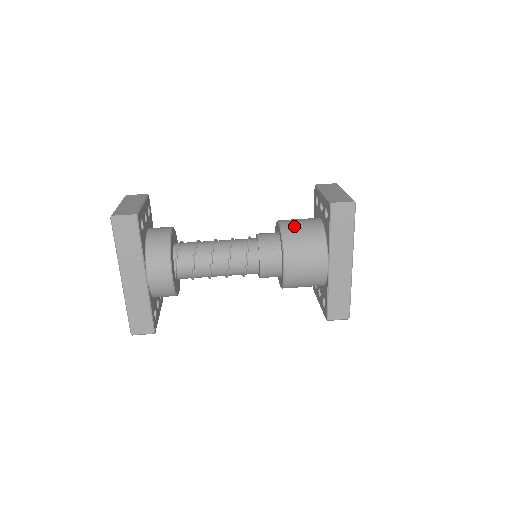
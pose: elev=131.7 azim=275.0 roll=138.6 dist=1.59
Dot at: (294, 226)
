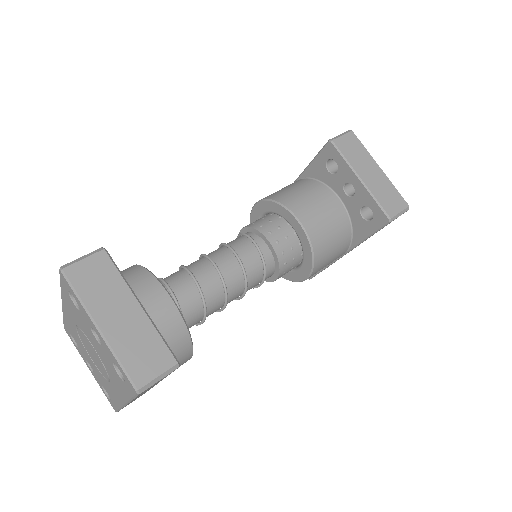
Dot at: (321, 227)
